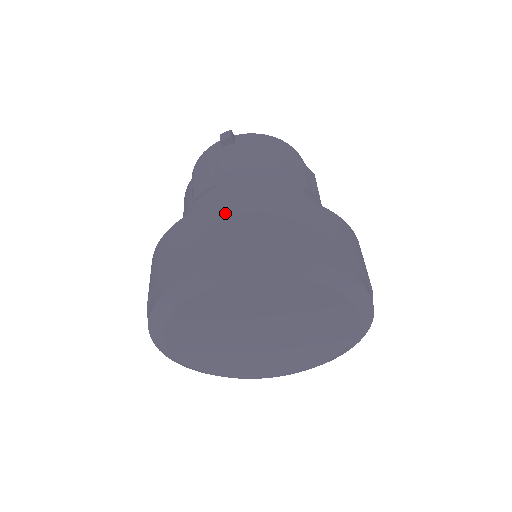
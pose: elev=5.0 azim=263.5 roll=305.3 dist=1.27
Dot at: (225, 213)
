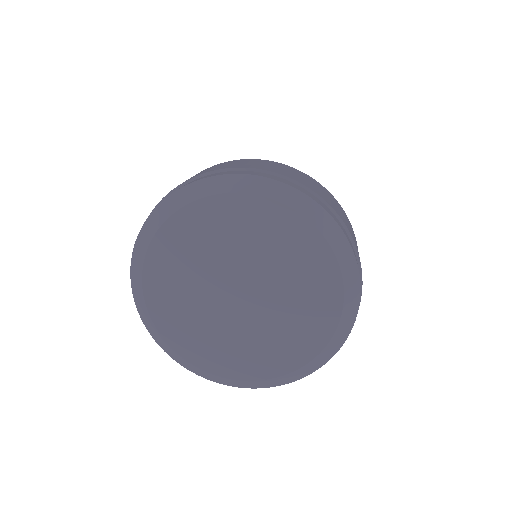
Dot at: occluded
